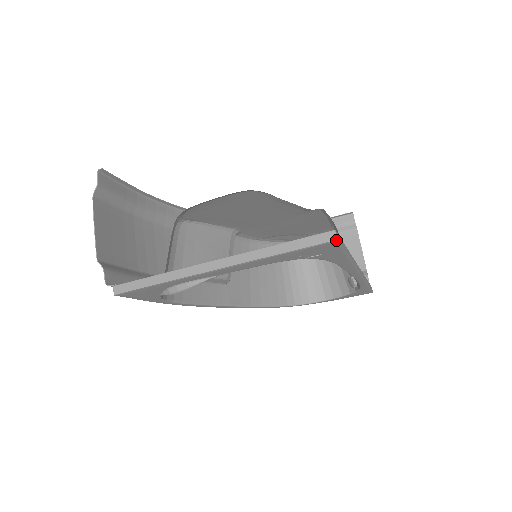
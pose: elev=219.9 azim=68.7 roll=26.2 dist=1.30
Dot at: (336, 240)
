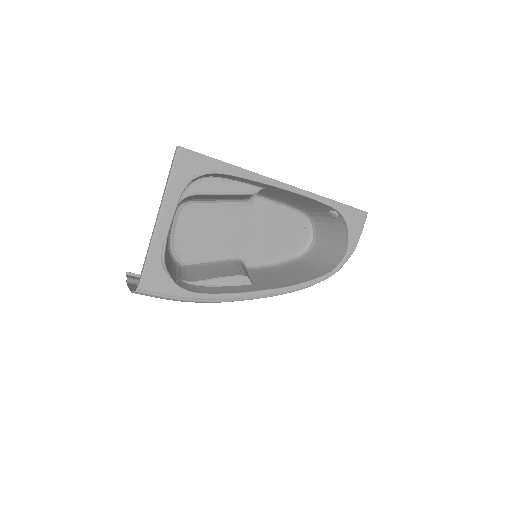
Dot at: (178, 146)
